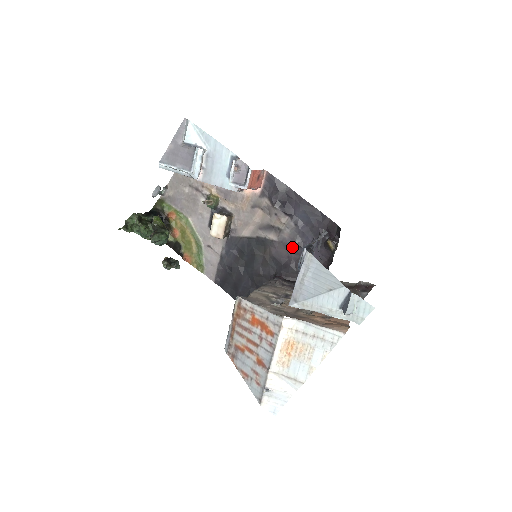
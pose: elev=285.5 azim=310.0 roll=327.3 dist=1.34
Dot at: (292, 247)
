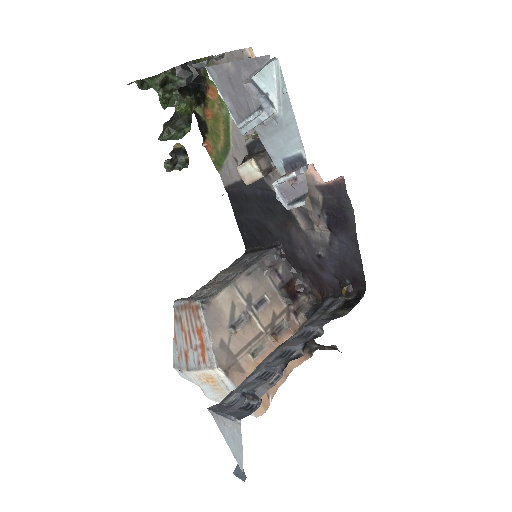
Dot at: (312, 249)
